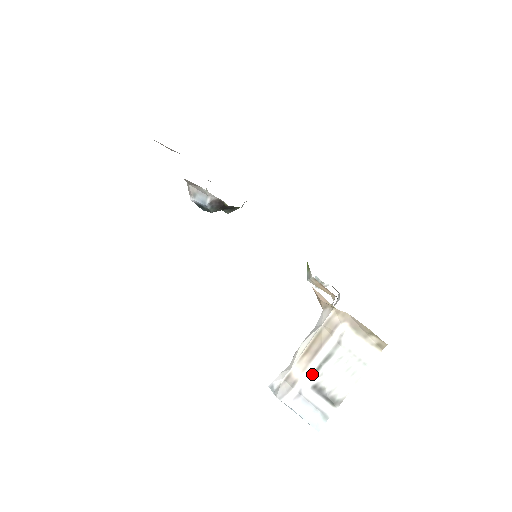
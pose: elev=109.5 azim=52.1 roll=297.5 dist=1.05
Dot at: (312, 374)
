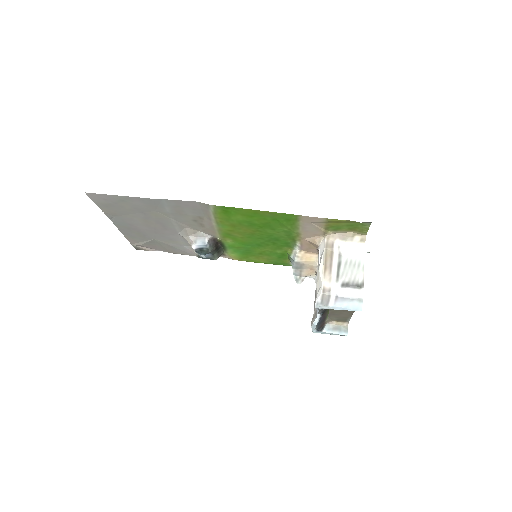
Dot at: (336, 279)
